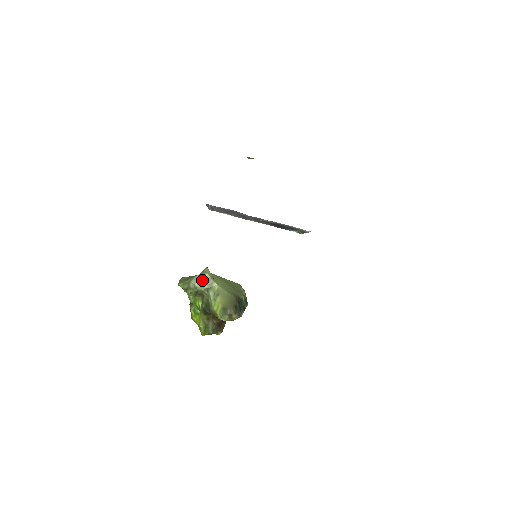
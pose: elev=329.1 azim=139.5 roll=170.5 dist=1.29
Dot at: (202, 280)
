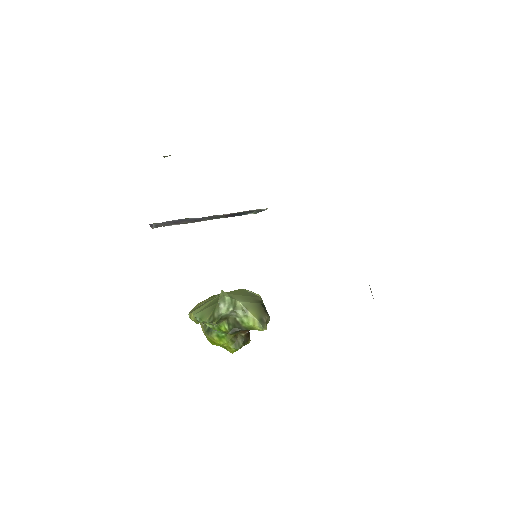
Dot at: (224, 305)
